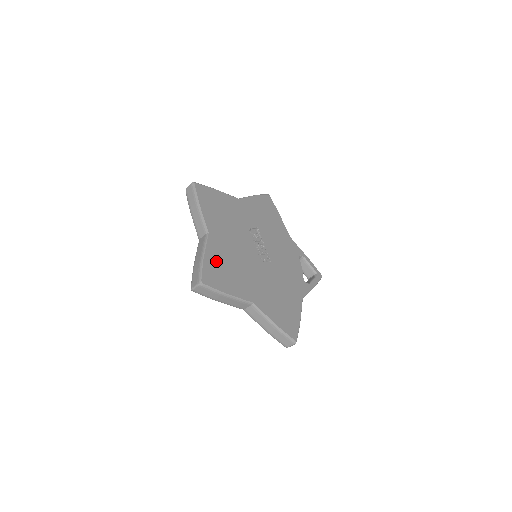
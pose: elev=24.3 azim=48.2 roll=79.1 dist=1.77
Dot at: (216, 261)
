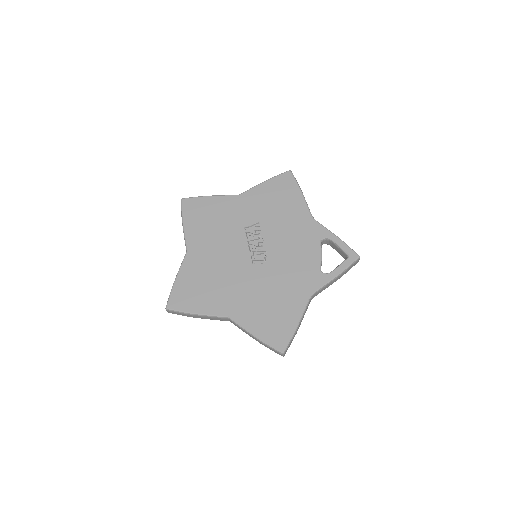
Dot at: (190, 280)
